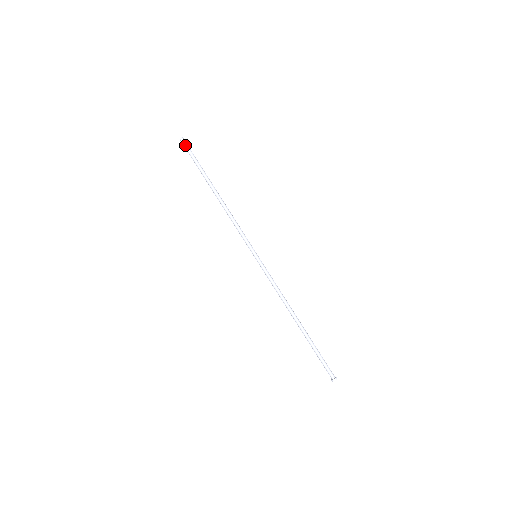
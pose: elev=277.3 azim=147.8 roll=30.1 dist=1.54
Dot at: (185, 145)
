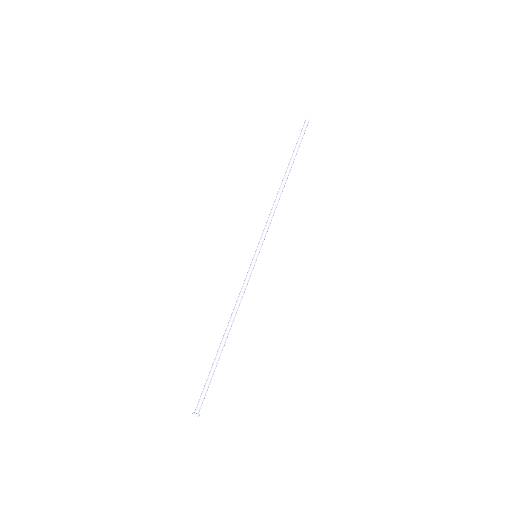
Dot at: (306, 127)
